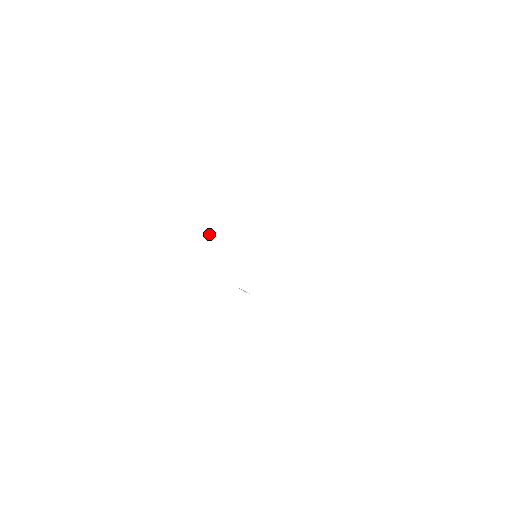
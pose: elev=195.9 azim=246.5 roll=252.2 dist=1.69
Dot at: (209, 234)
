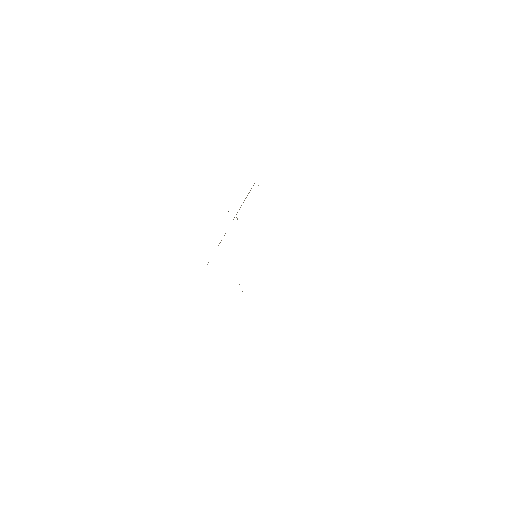
Dot at: (237, 219)
